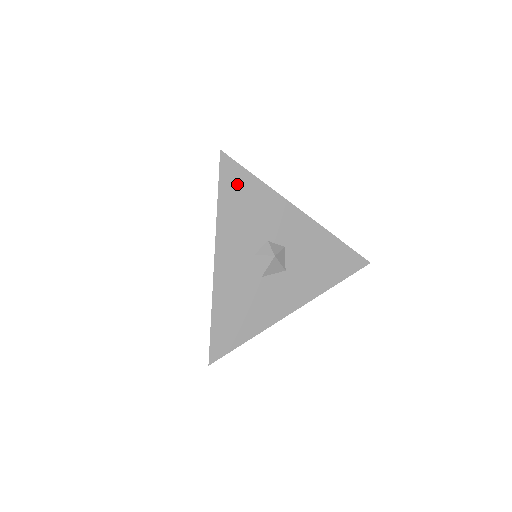
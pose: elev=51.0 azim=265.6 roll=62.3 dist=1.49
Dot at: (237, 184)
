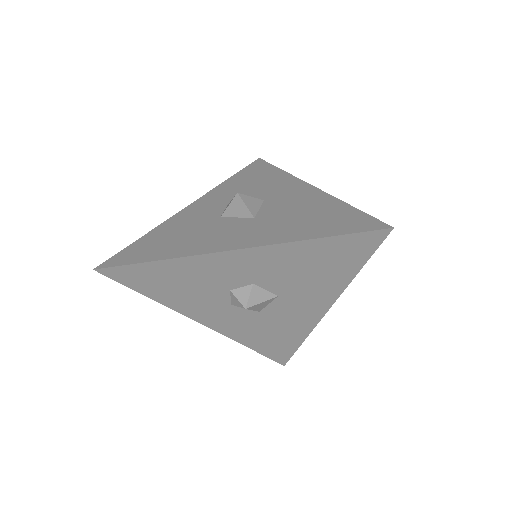
Dot at: (143, 278)
